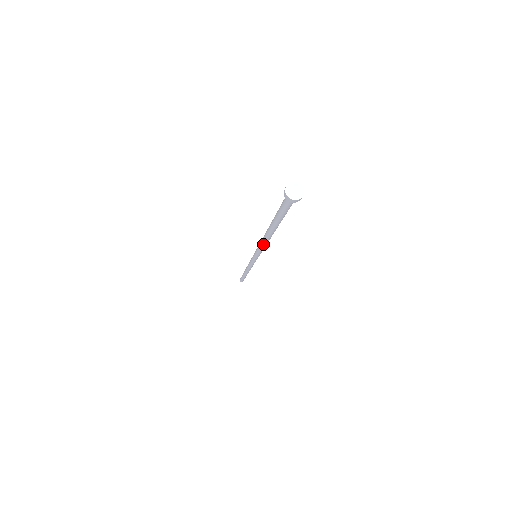
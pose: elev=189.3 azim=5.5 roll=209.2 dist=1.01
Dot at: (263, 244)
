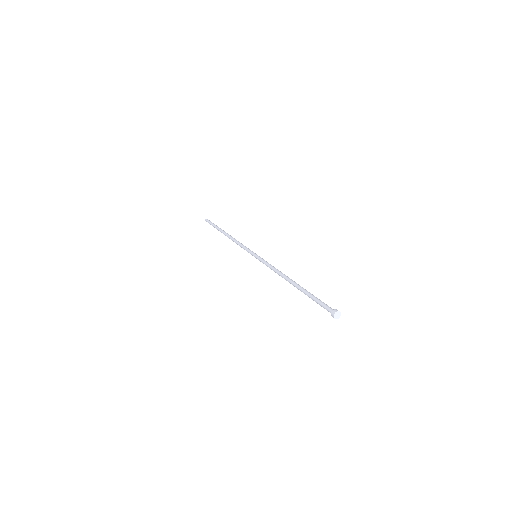
Dot at: occluded
